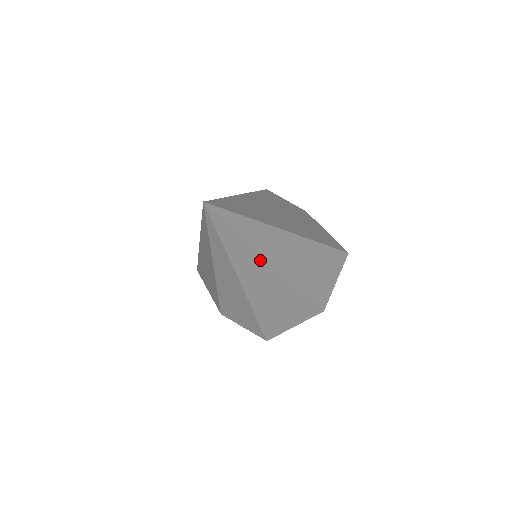
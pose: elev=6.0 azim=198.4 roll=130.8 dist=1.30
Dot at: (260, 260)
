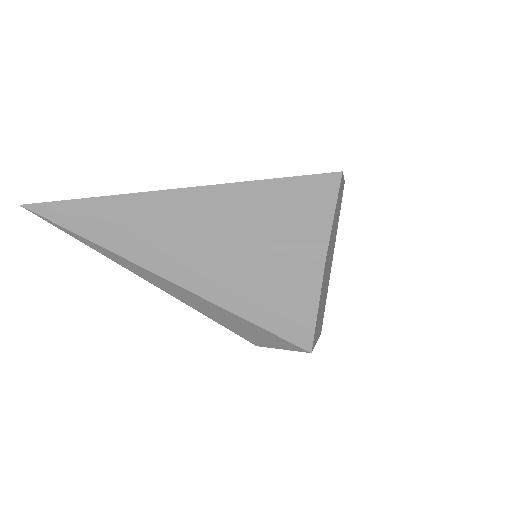
Dot at: (135, 232)
